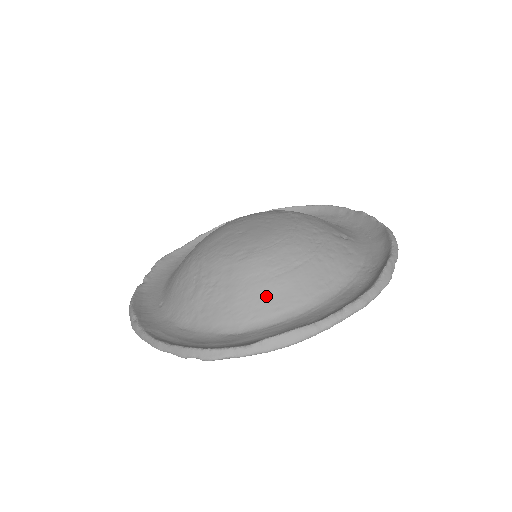
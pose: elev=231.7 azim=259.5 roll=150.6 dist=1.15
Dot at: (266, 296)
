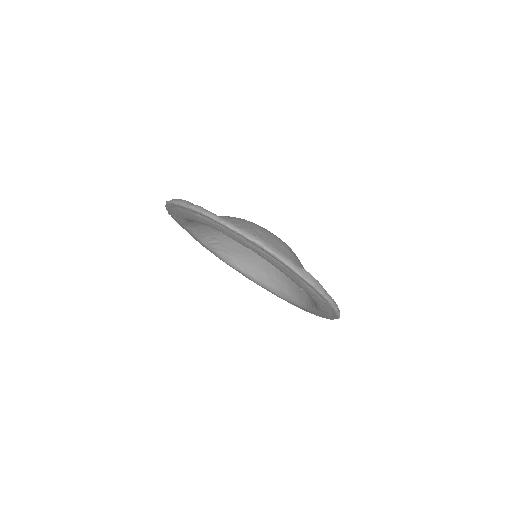
Dot at: occluded
